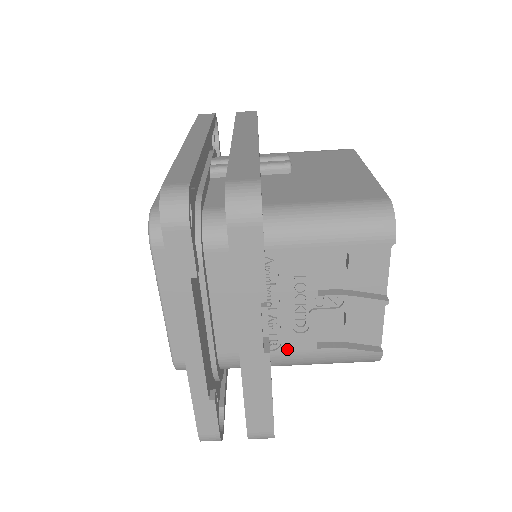
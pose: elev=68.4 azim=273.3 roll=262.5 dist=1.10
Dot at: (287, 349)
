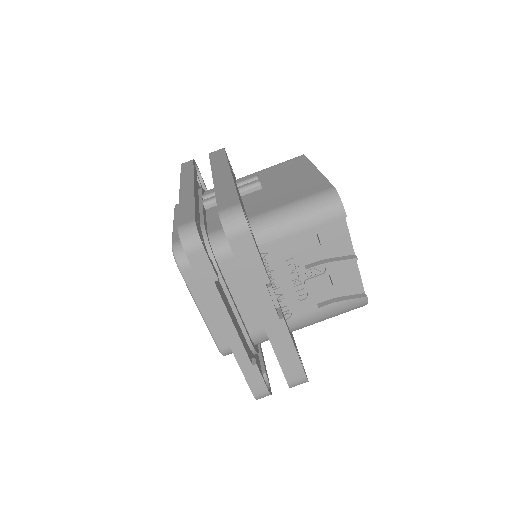
Dot at: (297, 315)
